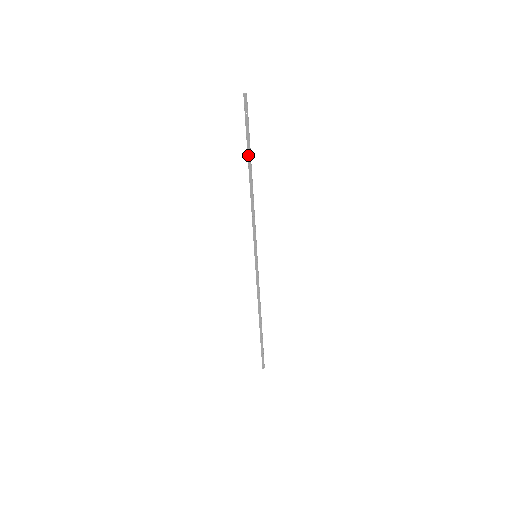
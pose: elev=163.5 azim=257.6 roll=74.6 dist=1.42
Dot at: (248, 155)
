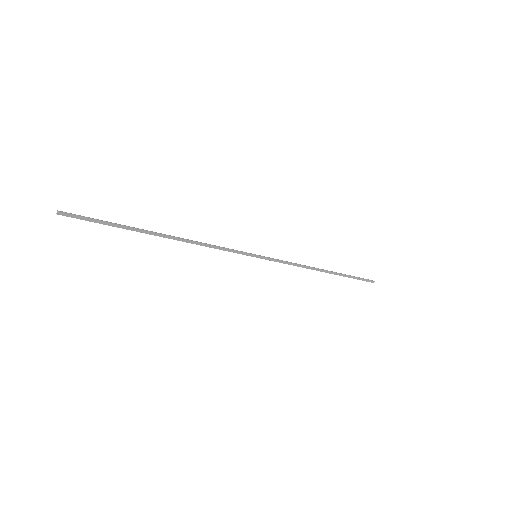
Dot at: (136, 231)
